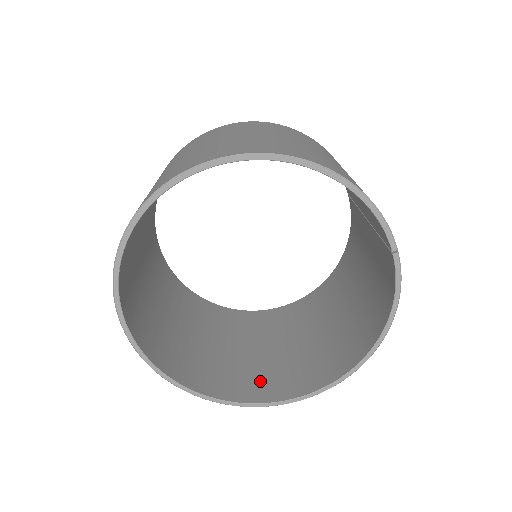
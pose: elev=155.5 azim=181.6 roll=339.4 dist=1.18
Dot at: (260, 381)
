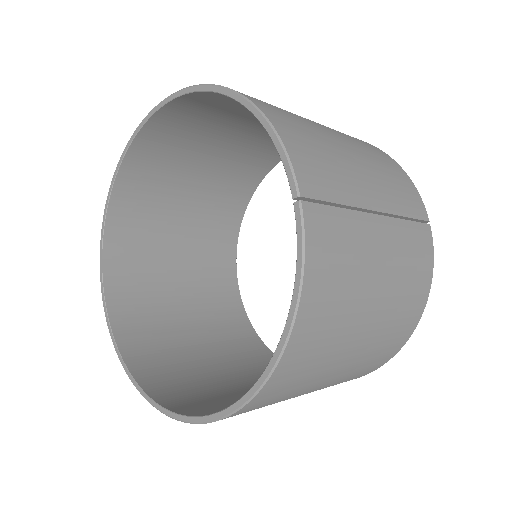
Dot at: (198, 399)
